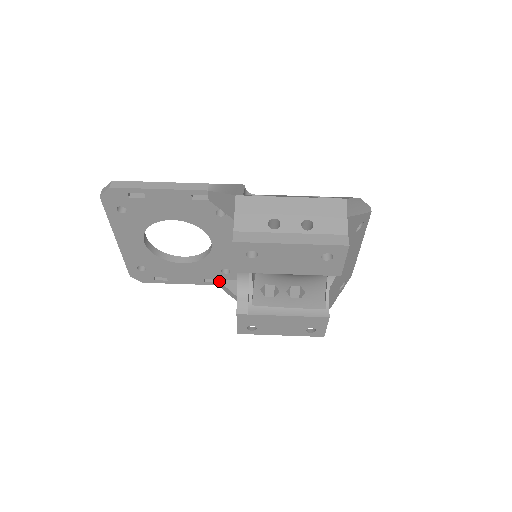
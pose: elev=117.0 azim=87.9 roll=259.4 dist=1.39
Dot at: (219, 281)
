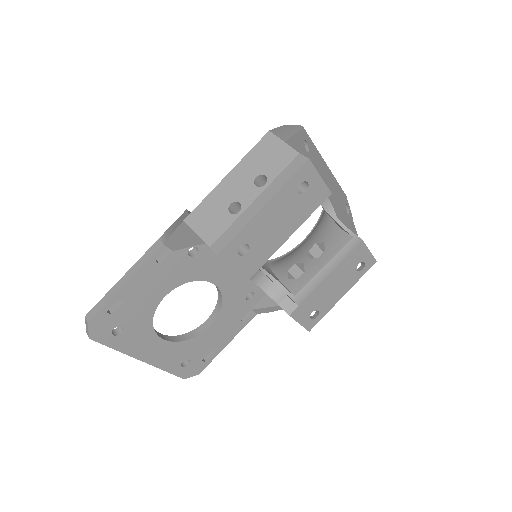
Dot at: (254, 309)
